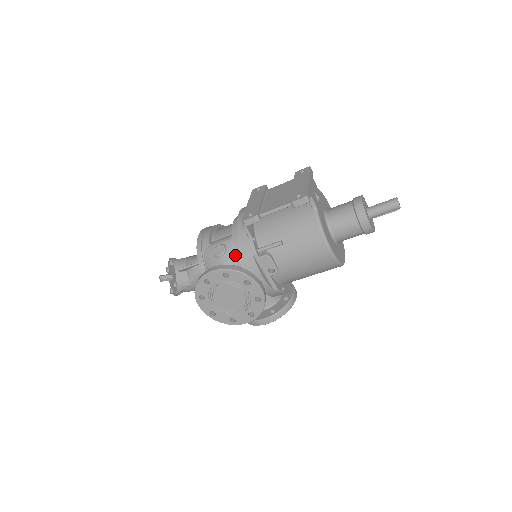
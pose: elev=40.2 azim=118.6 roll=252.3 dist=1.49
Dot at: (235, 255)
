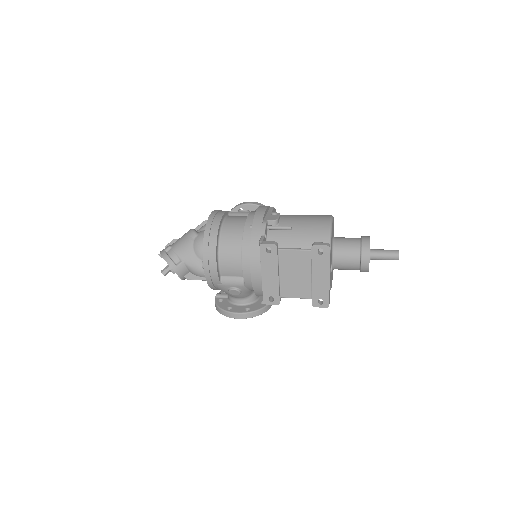
Dot at: (249, 292)
